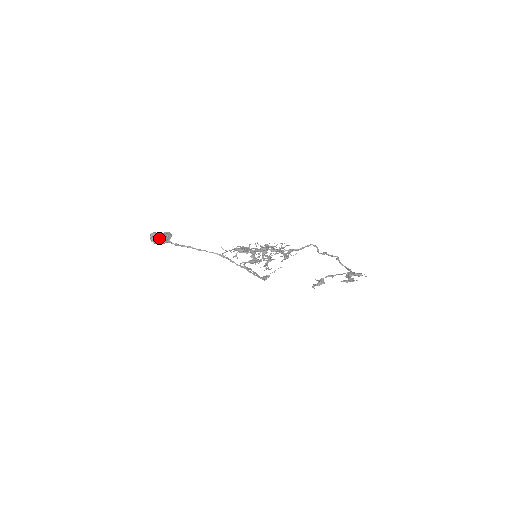
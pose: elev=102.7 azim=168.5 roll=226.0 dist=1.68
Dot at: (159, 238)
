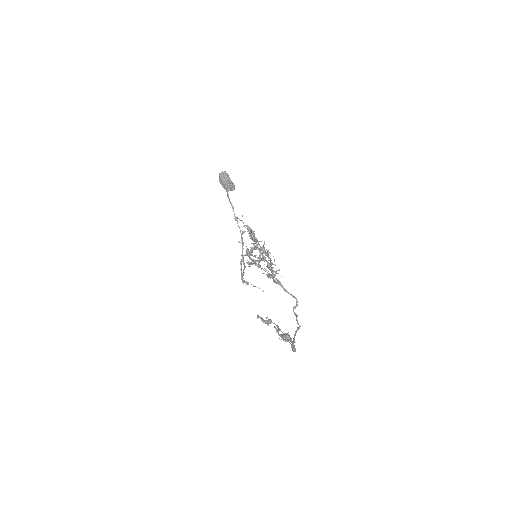
Dot at: (225, 179)
